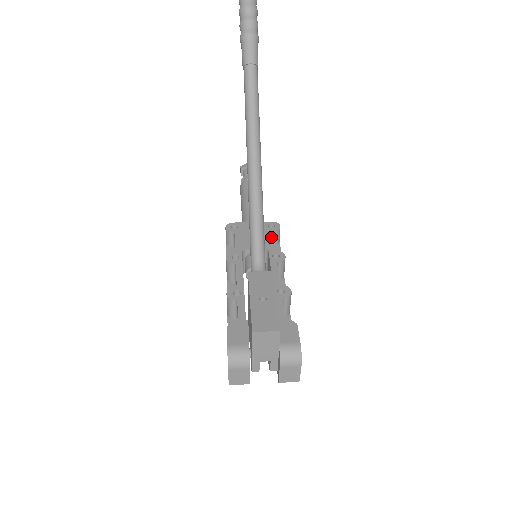
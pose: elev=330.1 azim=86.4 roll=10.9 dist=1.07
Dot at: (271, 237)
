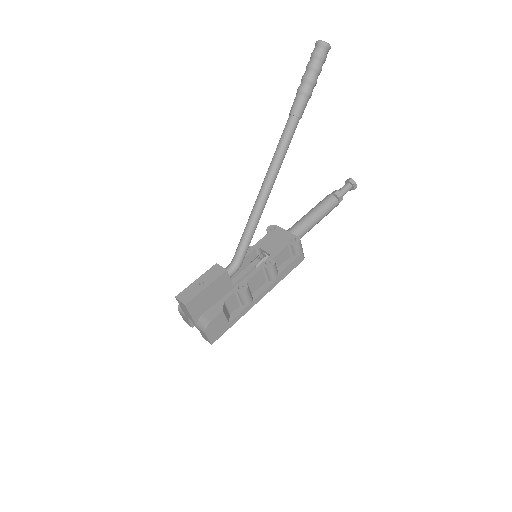
Dot at: (283, 248)
